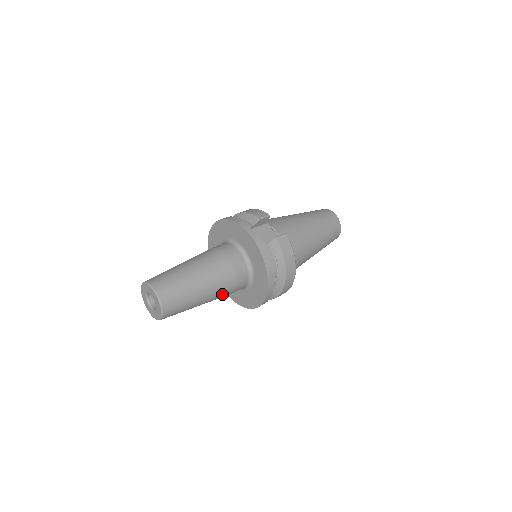
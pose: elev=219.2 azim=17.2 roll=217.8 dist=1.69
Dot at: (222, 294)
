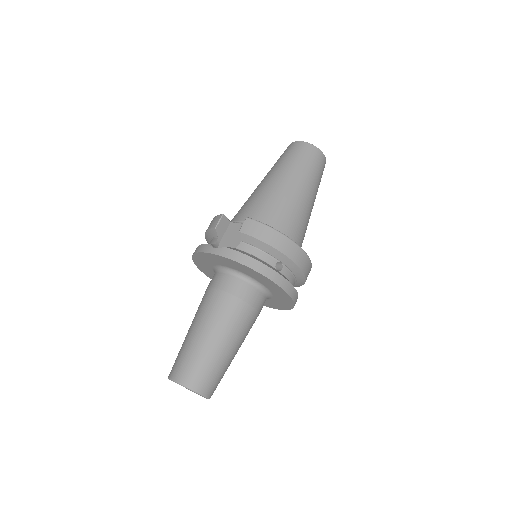
Dot at: (245, 324)
